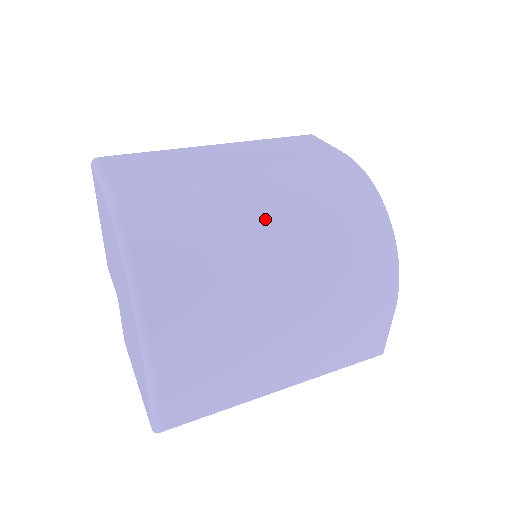
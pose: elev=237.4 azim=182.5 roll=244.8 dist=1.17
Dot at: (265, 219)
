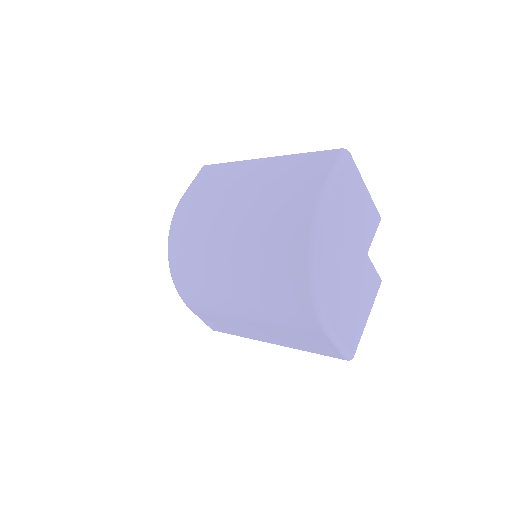
Dot at: (227, 244)
